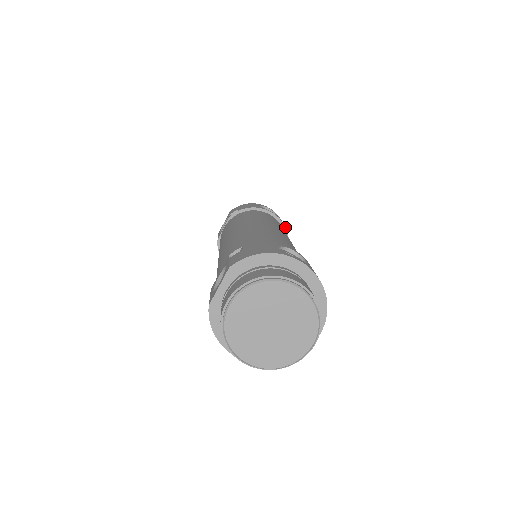
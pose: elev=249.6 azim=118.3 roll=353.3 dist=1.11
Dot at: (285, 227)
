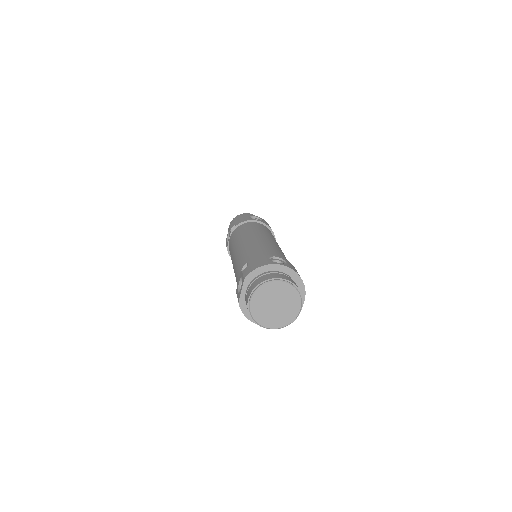
Dot at: (270, 228)
